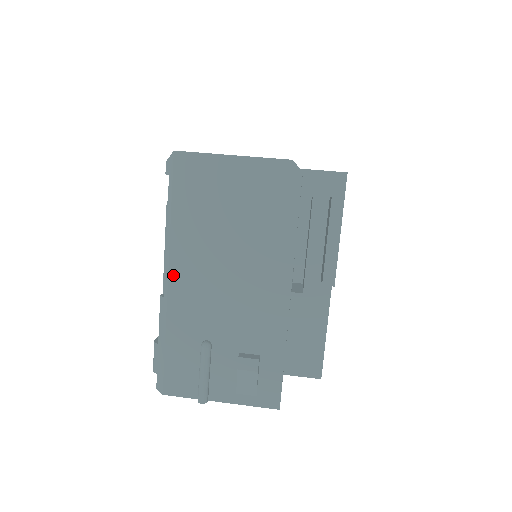
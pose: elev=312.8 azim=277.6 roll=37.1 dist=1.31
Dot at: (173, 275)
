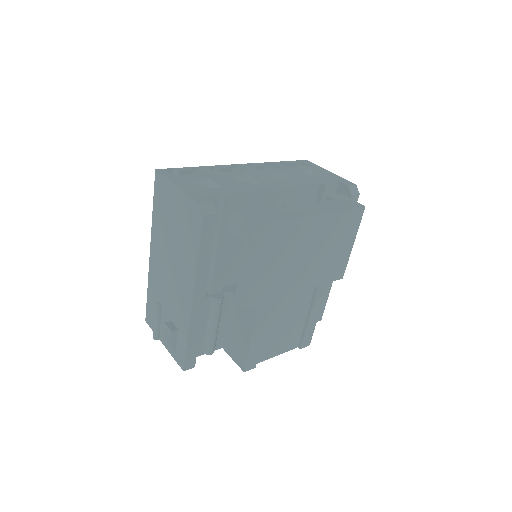
Dot at: (152, 251)
